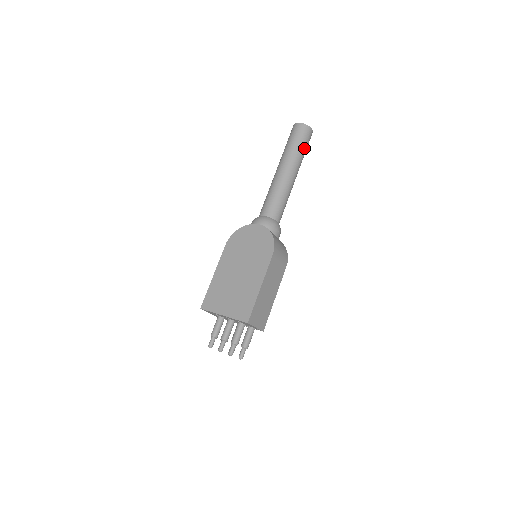
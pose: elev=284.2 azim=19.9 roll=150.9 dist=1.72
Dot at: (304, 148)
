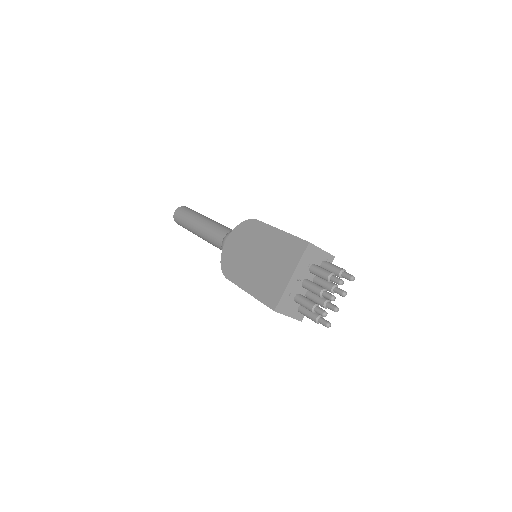
Dot at: occluded
